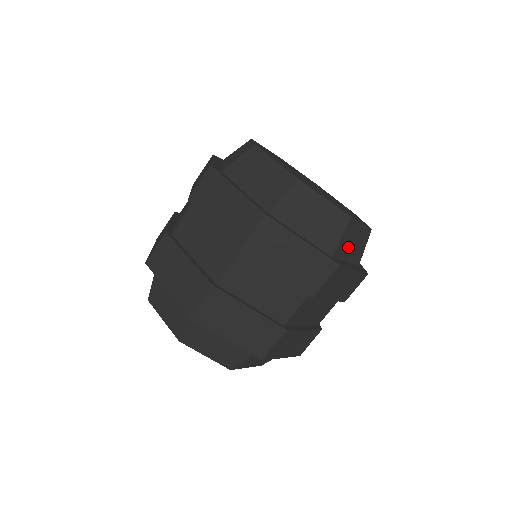
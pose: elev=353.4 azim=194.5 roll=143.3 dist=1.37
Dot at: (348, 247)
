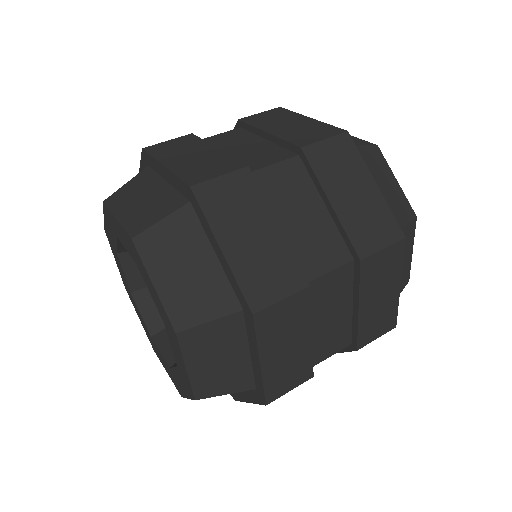
Dot at: occluded
